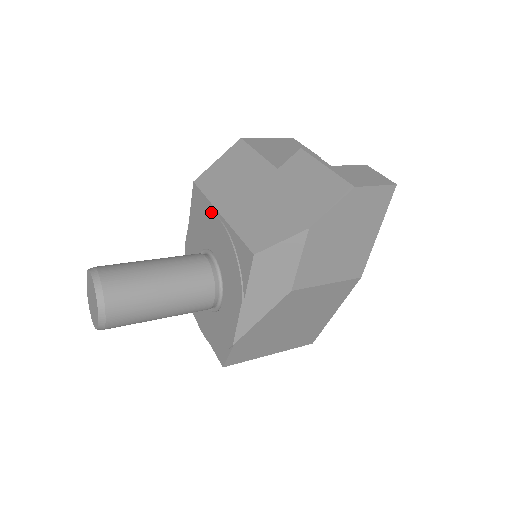
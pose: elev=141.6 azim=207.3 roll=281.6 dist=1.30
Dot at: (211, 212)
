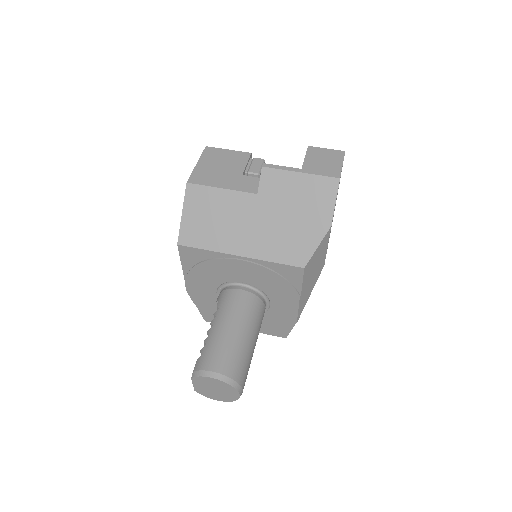
Dot at: (225, 259)
